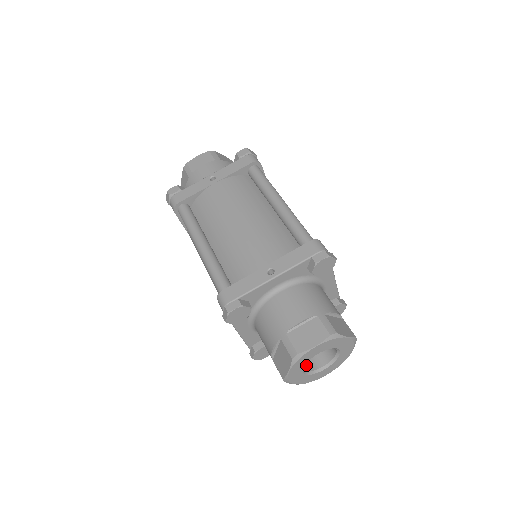
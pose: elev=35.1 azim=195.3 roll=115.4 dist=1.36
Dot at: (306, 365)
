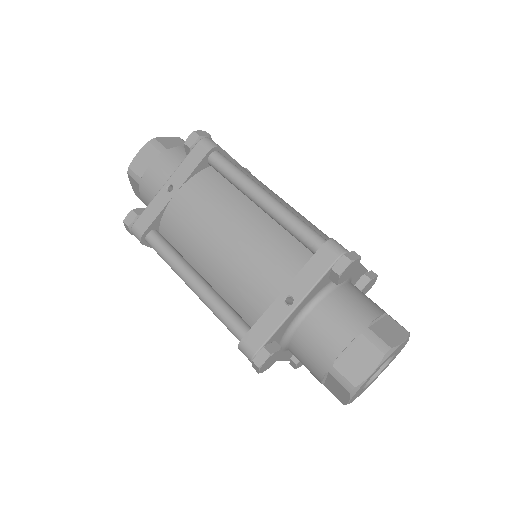
Dot at: occluded
